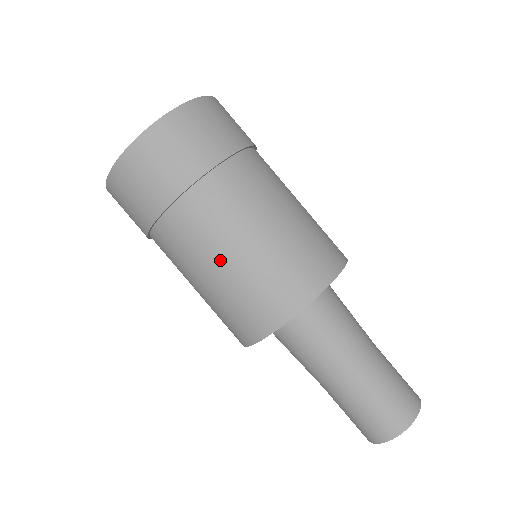
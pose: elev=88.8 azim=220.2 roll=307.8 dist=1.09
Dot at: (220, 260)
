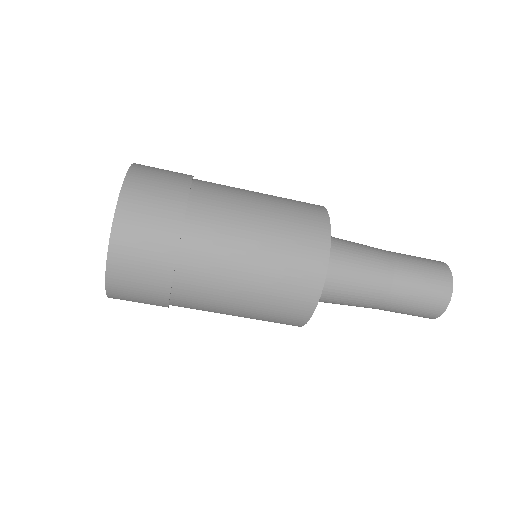
Dot at: (239, 291)
